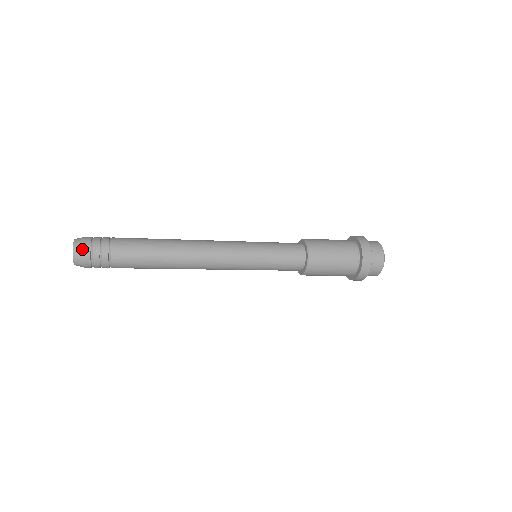
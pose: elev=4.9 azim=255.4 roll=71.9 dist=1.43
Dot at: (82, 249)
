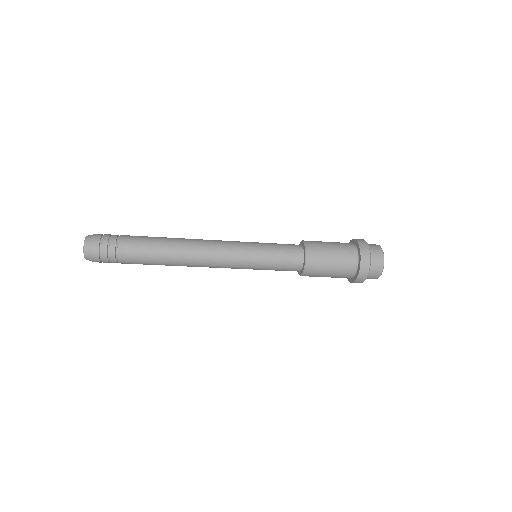
Dot at: (92, 241)
